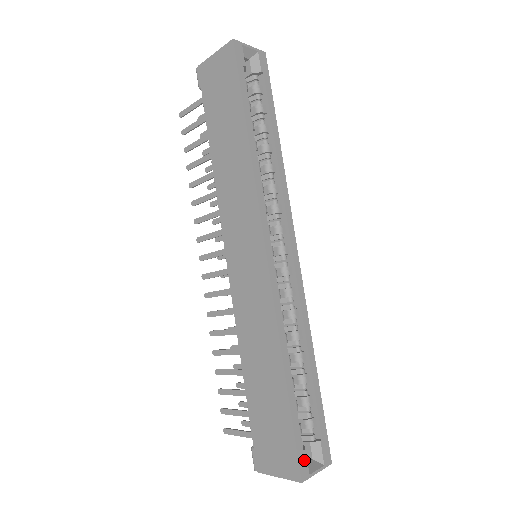
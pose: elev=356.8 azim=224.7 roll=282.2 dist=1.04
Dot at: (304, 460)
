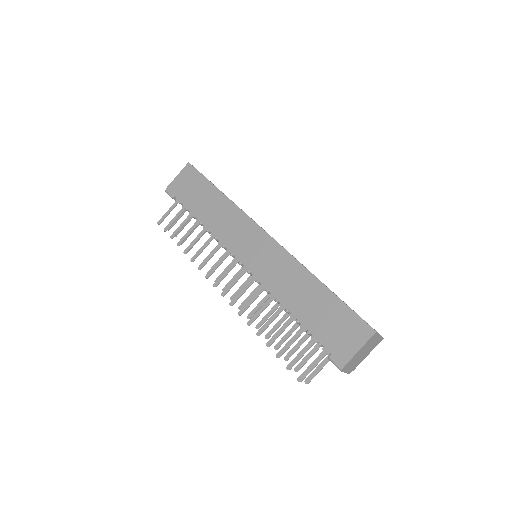
Dot at: (367, 323)
